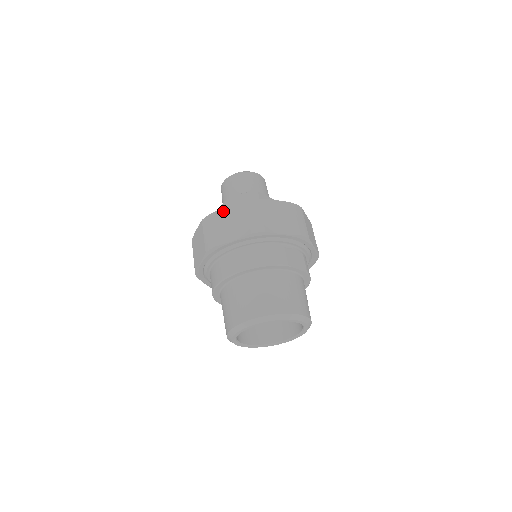
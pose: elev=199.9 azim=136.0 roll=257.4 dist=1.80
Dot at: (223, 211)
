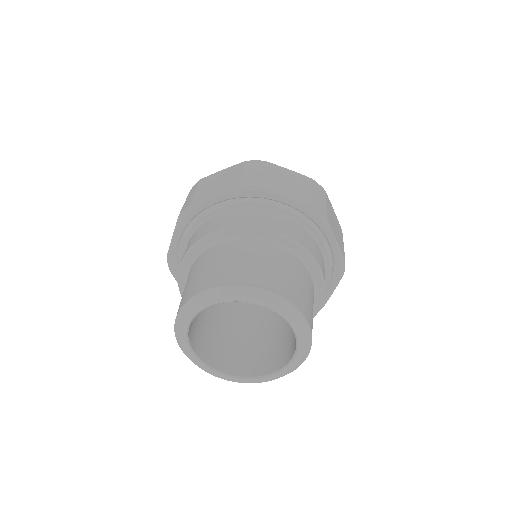
Dot at: occluded
